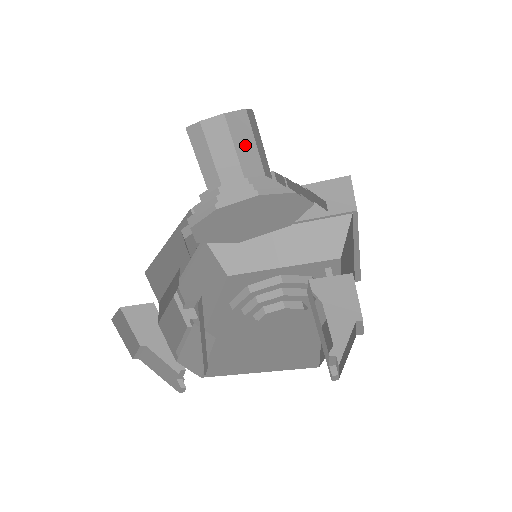
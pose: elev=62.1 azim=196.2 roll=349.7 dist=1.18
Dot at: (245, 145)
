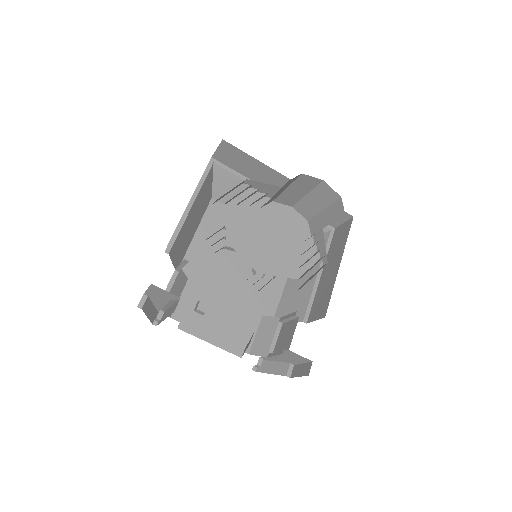
Dot at: (315, 202)
